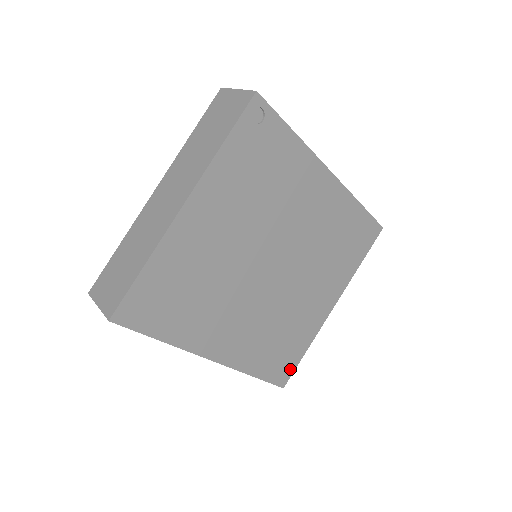
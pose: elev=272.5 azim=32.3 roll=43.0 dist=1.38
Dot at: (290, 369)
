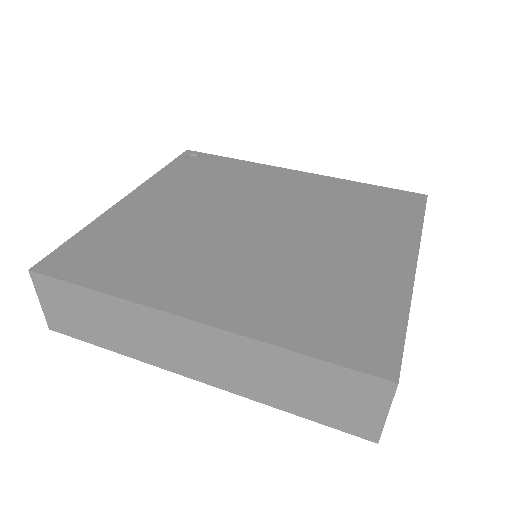
Dot at: (388, 348)
